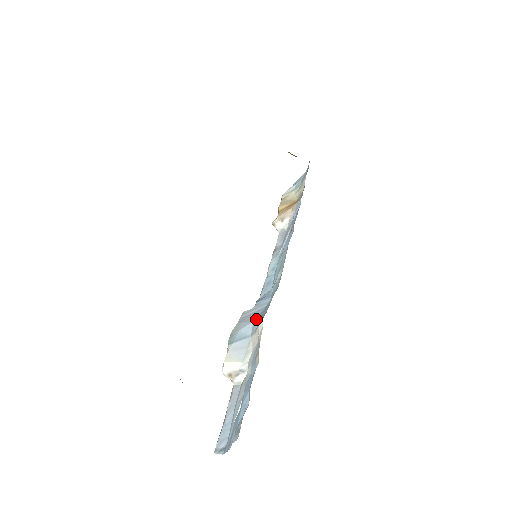
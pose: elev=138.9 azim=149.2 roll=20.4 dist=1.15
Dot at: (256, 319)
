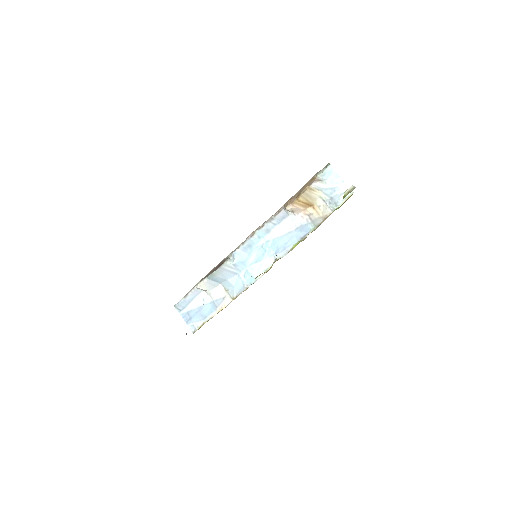
Dot at: (229, 282)
